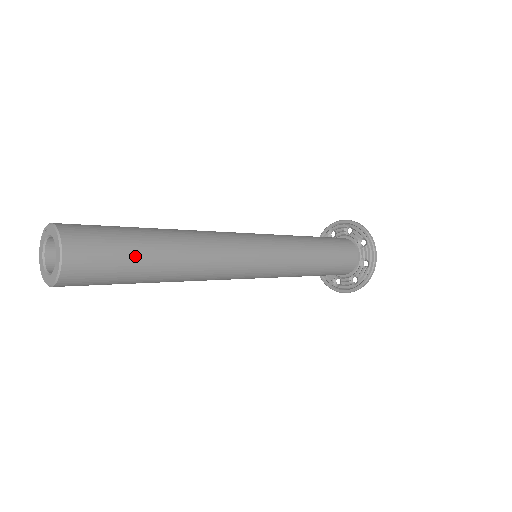
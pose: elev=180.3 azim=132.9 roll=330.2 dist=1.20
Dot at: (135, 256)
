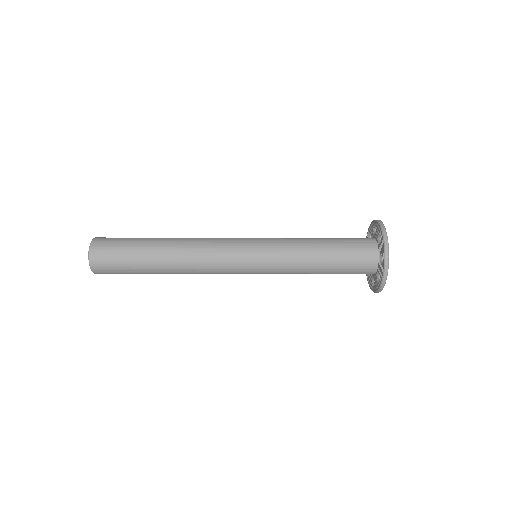
Dot at: (136, 241)
